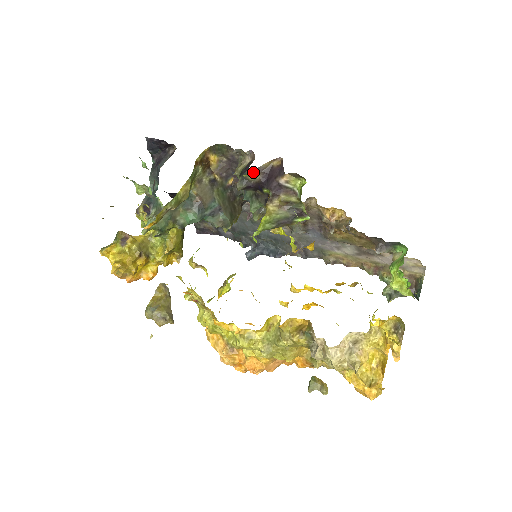
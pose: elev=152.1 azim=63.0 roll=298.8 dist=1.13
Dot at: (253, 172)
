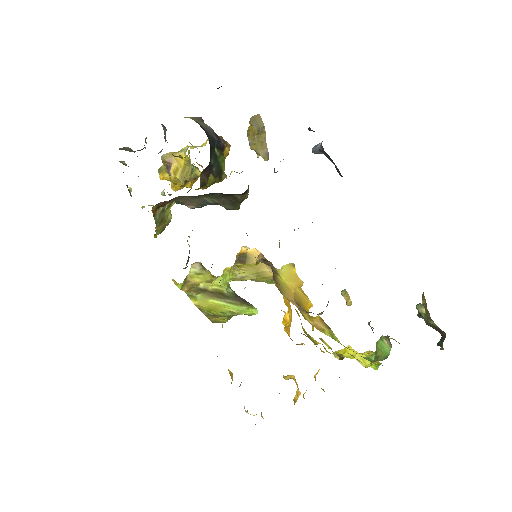
Dot at: occluded
